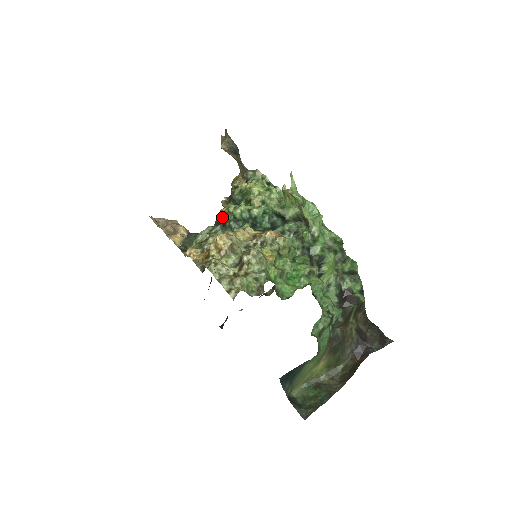
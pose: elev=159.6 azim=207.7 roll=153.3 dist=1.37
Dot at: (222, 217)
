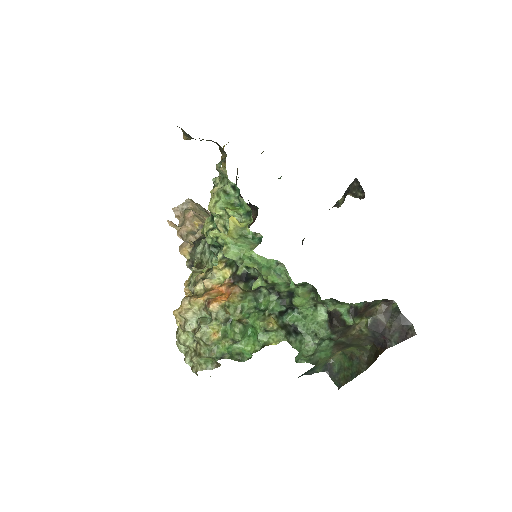
Dot at: occluded
